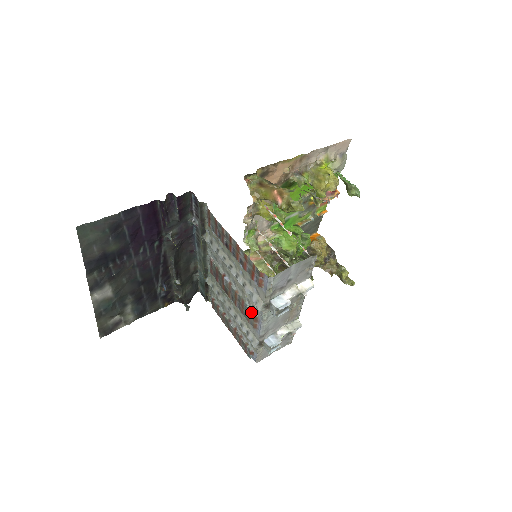
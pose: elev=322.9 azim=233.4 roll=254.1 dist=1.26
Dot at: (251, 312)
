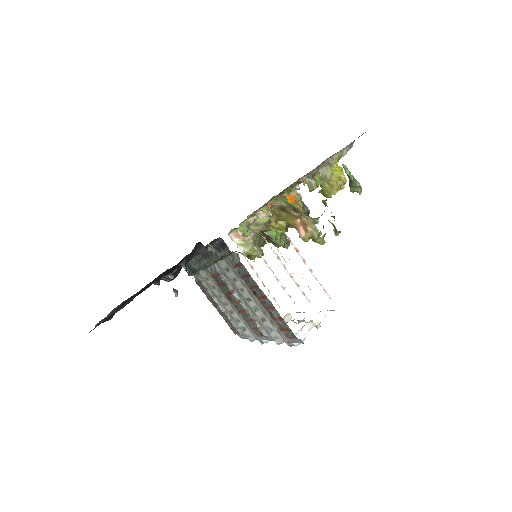
Dot at: (261, 332)
